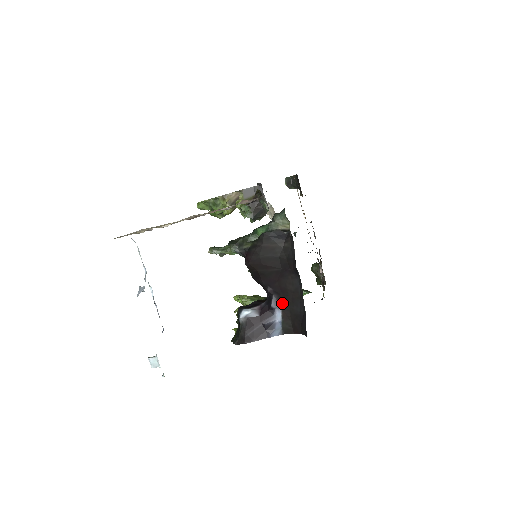
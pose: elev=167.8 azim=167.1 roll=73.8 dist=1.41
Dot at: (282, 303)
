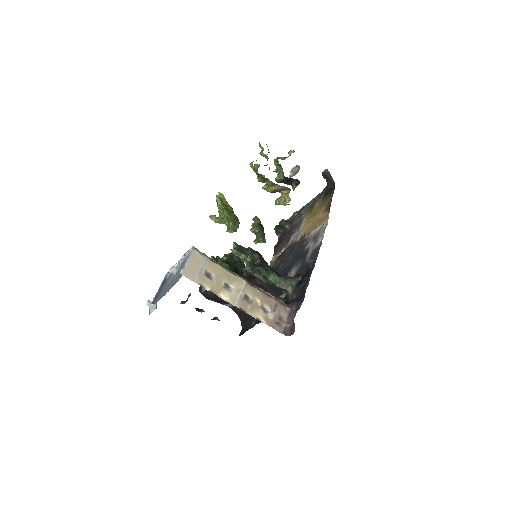
Dot at: occluded
